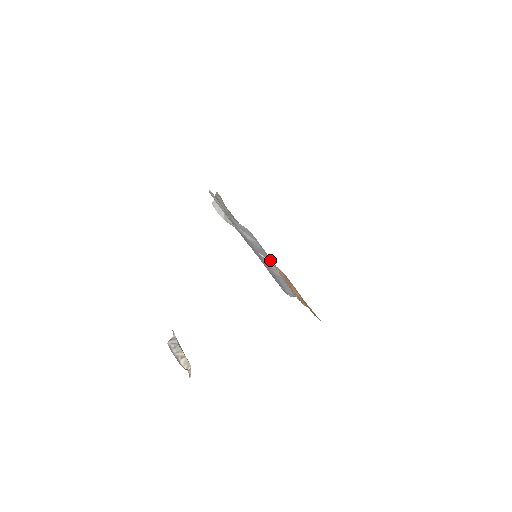
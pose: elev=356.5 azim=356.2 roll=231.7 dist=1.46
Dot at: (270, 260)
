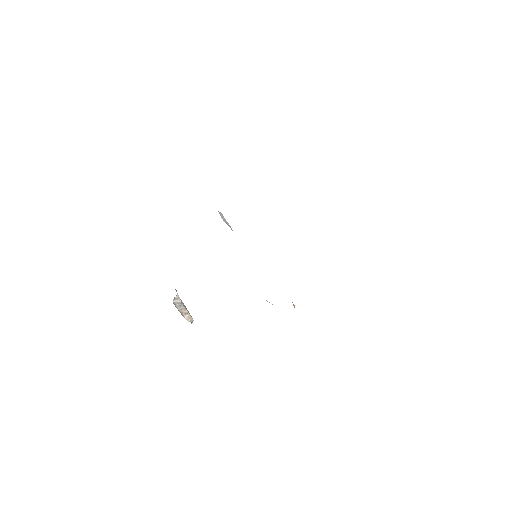
Dot at: occluded
